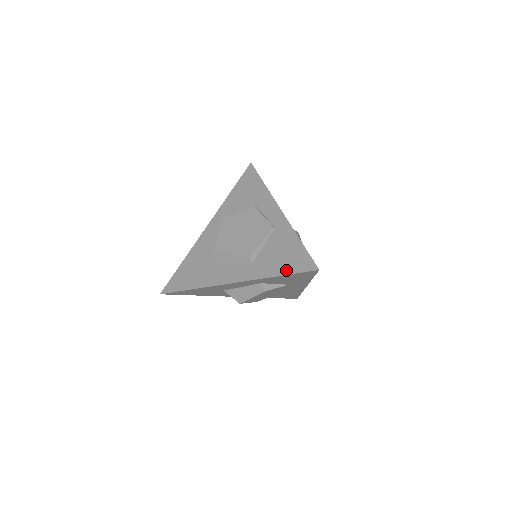
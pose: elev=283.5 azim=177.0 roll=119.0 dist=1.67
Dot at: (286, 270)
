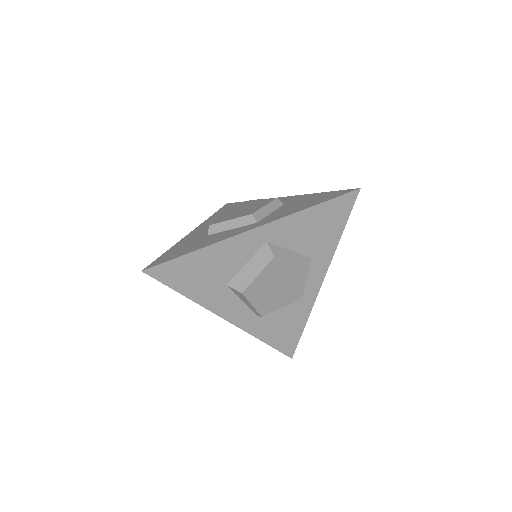
Dot at: (274, 343)
